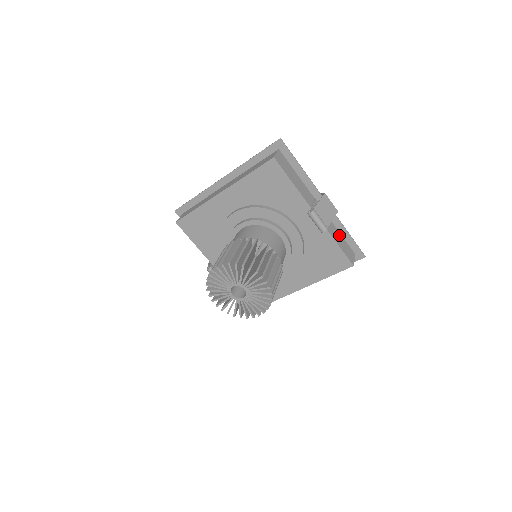
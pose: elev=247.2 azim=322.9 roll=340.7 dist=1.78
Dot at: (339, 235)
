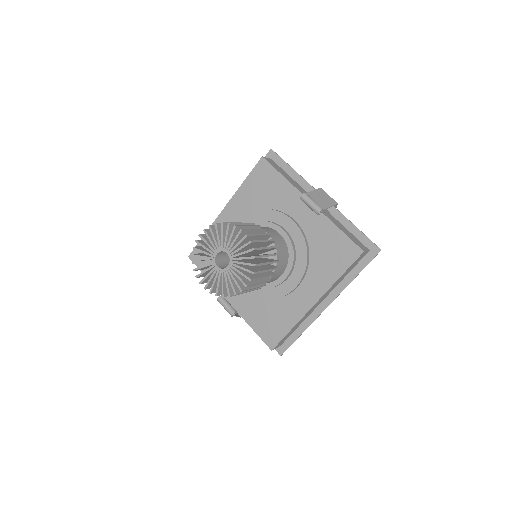
Dot at: (345, 229)
